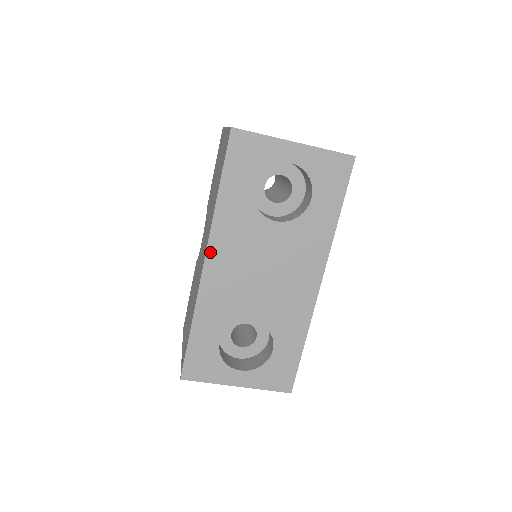
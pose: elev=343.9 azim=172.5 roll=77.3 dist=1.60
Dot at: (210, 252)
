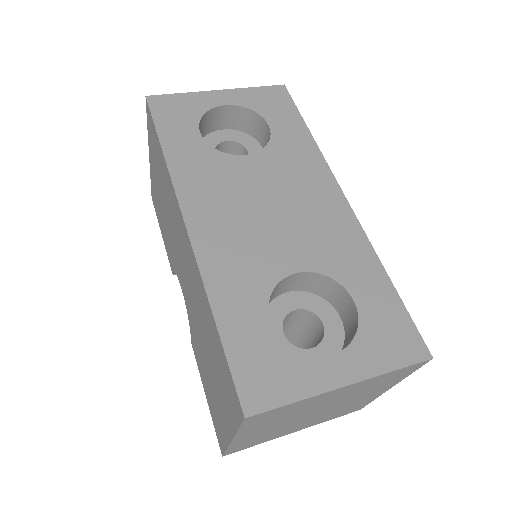
Dot at: (186, 210)
